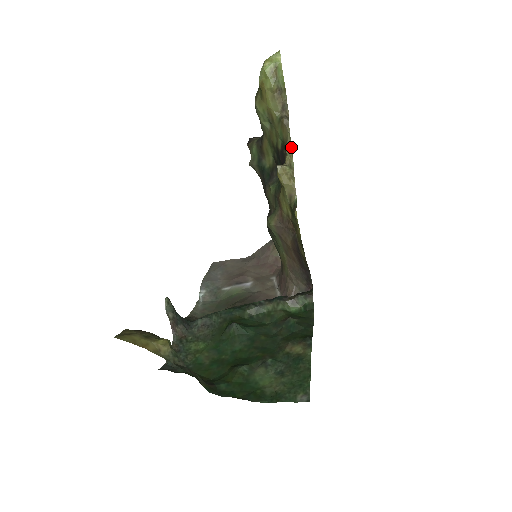
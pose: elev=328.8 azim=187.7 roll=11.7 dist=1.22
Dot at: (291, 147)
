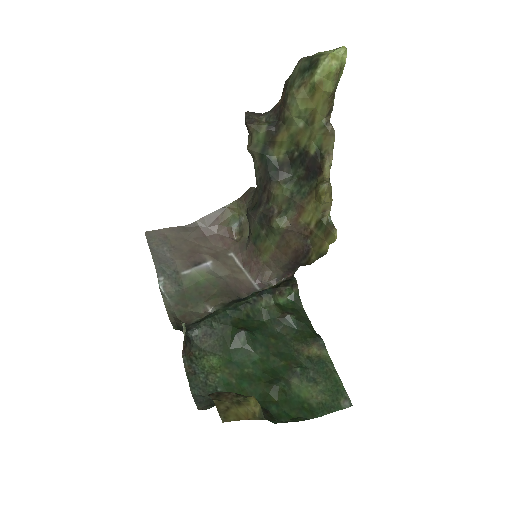
Dot at: (332, 159)
